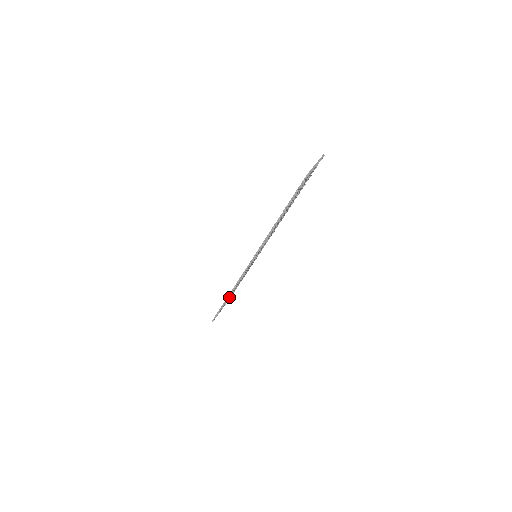
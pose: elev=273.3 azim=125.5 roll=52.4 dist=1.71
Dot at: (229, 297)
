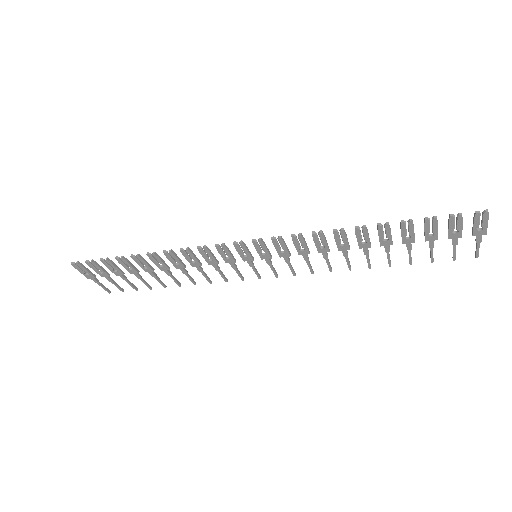
Dot at: (136, 268)
